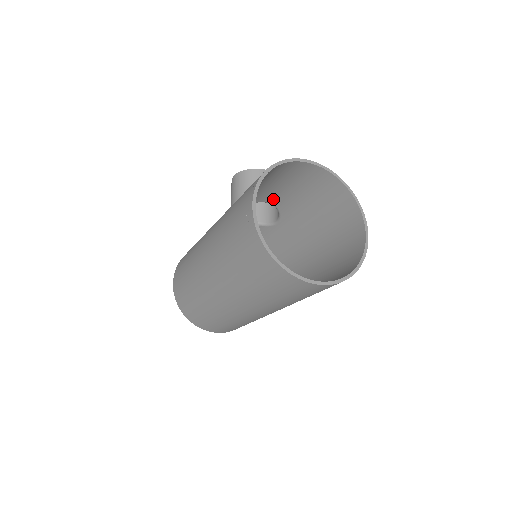
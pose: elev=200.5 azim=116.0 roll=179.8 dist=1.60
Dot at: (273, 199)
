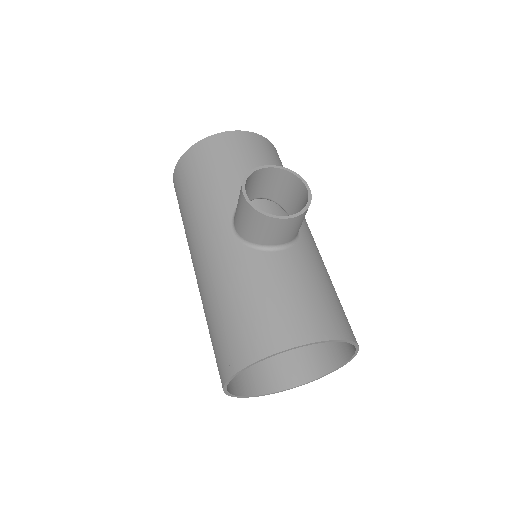
Dot at: (282, 259)
